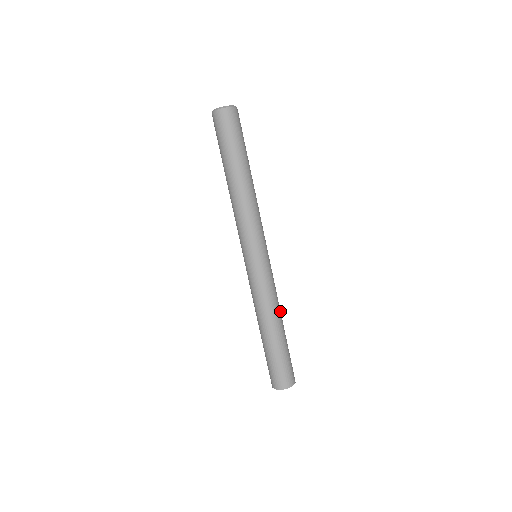
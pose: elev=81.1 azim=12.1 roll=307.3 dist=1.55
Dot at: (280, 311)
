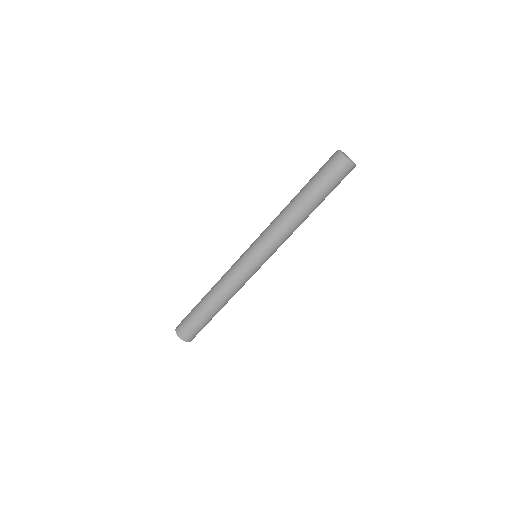
Dot at: occluded
